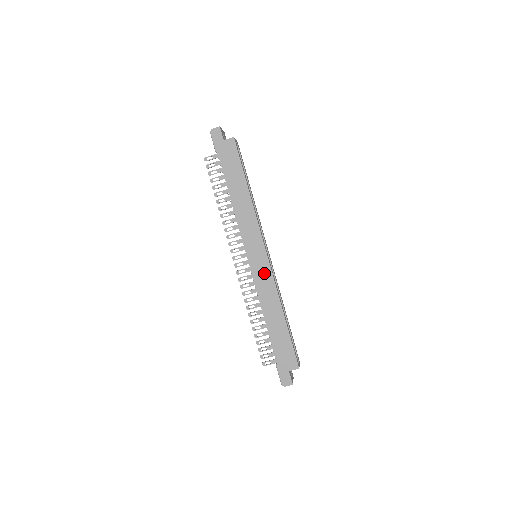
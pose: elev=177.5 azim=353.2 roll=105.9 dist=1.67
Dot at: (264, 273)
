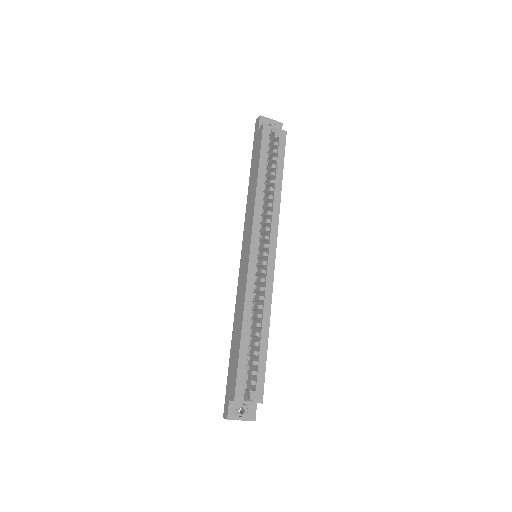
Dot at: (244, 273)
